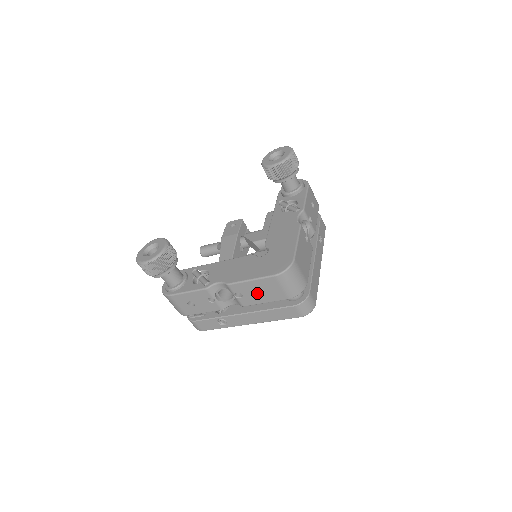
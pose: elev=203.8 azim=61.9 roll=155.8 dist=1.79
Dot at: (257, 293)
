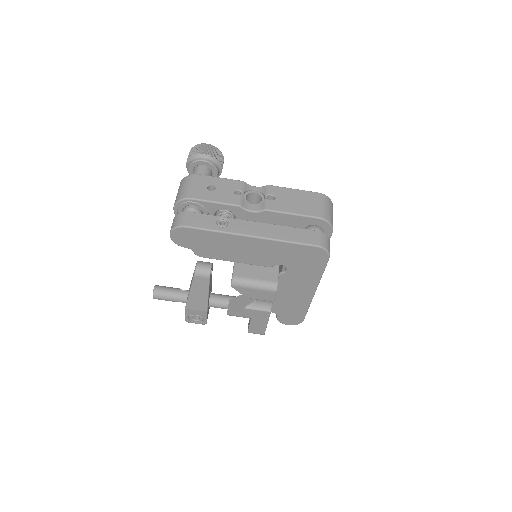
Dot at: (292, 201)
